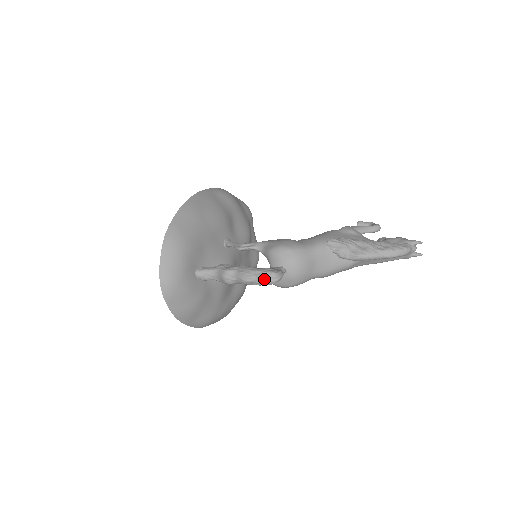
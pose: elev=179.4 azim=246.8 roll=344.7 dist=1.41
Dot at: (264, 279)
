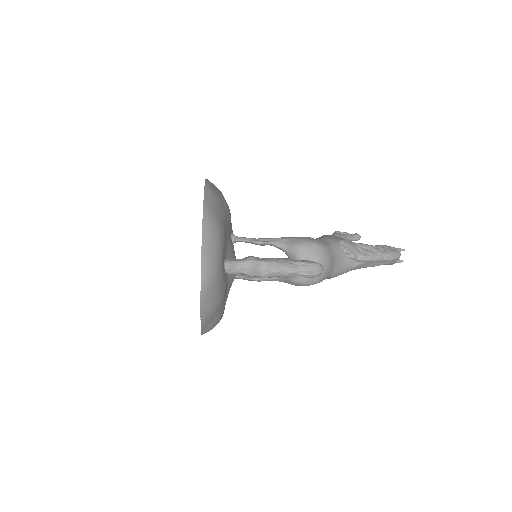
Dot at: (311, 270)
